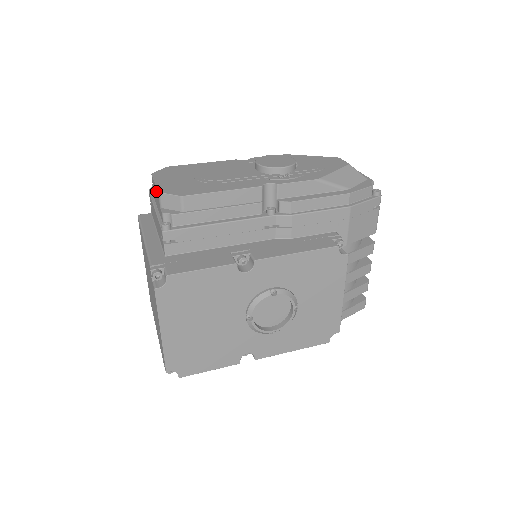
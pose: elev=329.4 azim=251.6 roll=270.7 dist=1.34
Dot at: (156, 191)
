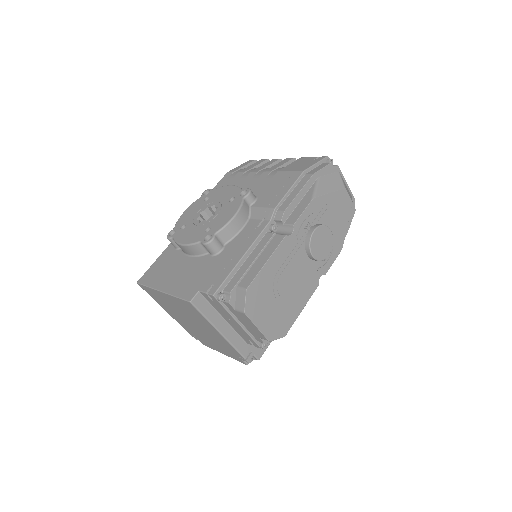
Dot at: (258, 332)
